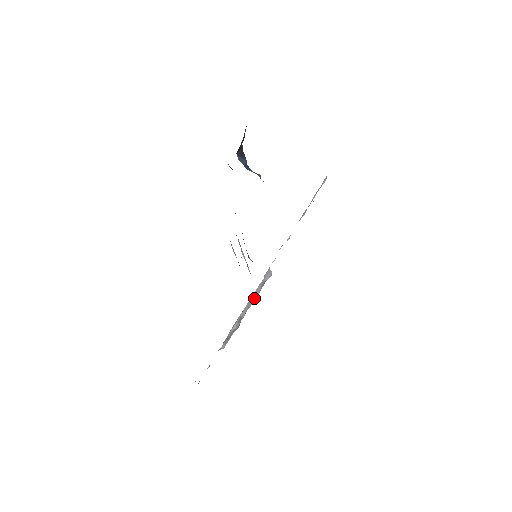
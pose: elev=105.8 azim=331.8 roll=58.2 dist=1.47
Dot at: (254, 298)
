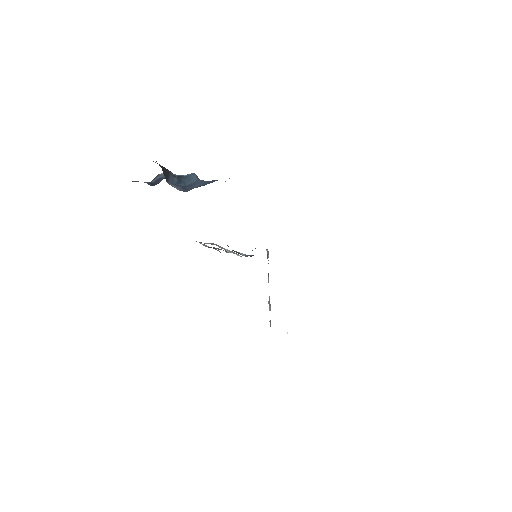
Dot at: occluded
